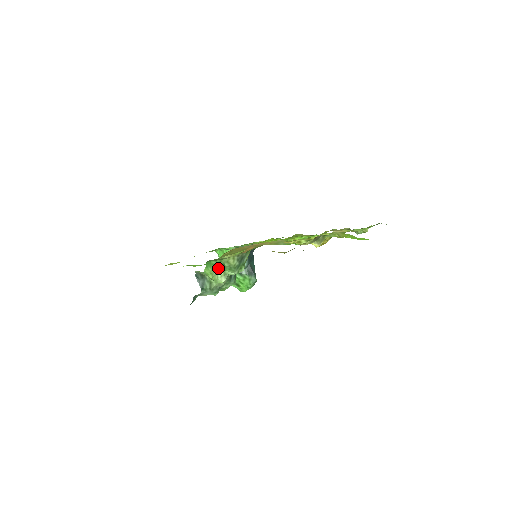
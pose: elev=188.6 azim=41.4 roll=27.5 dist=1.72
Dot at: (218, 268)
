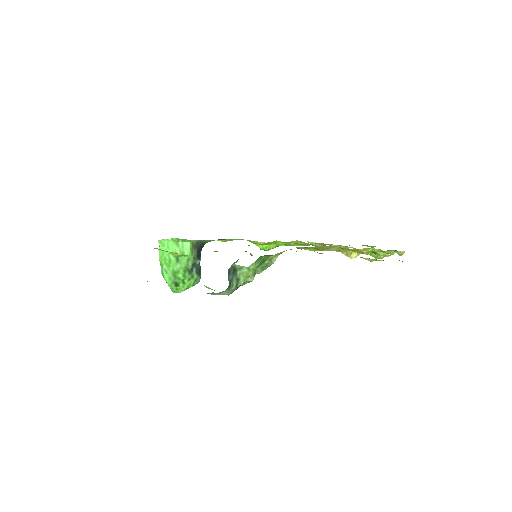
Dot at: (260, 264)
